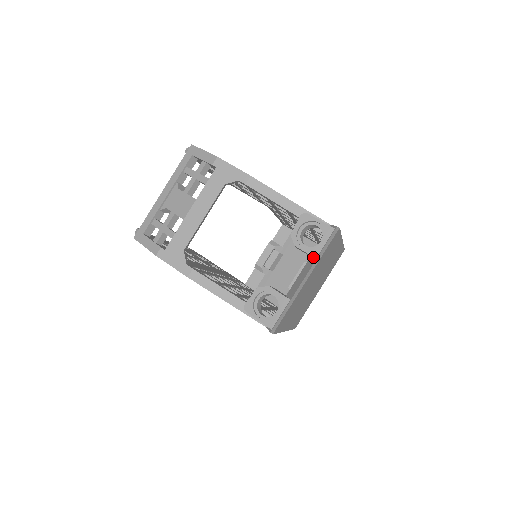
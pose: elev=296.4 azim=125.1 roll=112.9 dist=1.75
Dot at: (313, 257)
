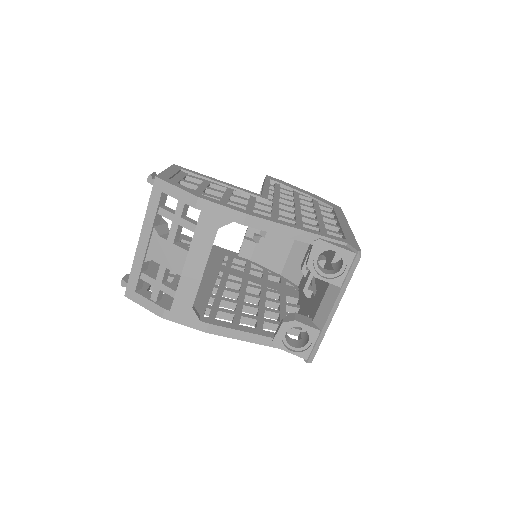
Dot at: (336, 284)
